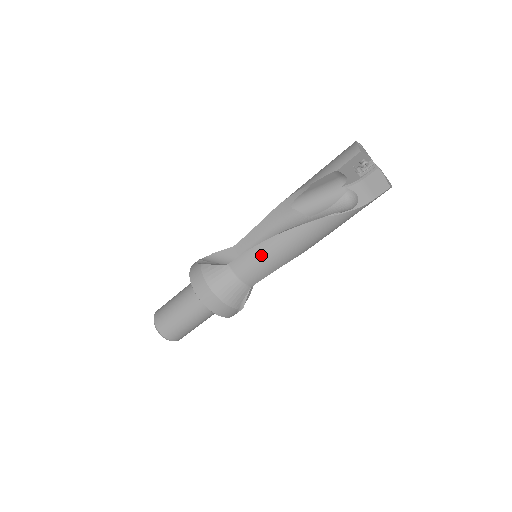
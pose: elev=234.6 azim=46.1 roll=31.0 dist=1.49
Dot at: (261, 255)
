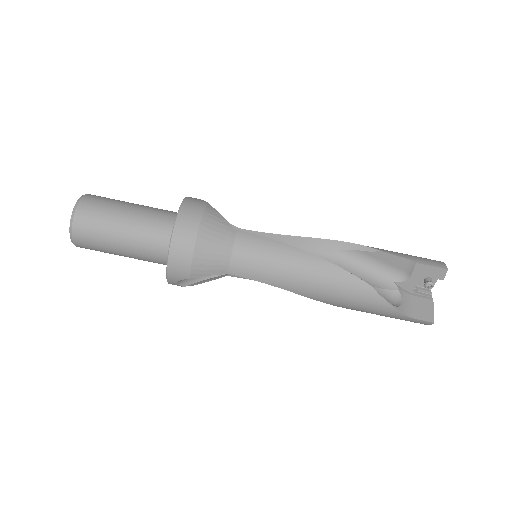
Dot at: (280, 255)
